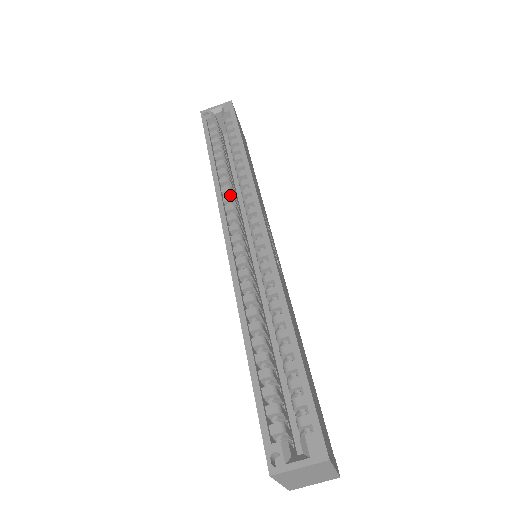
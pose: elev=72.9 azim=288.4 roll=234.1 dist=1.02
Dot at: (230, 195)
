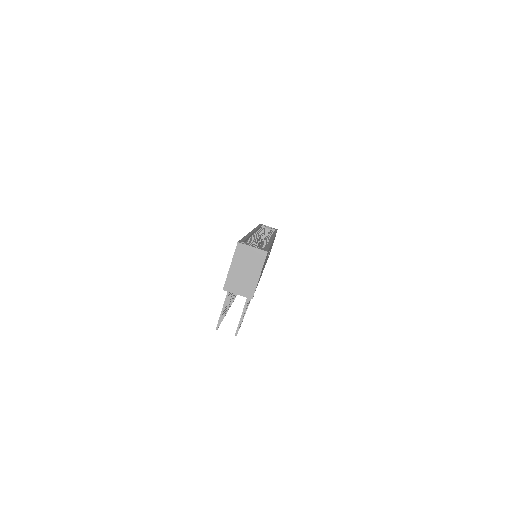
Dot at: (261, 233)
